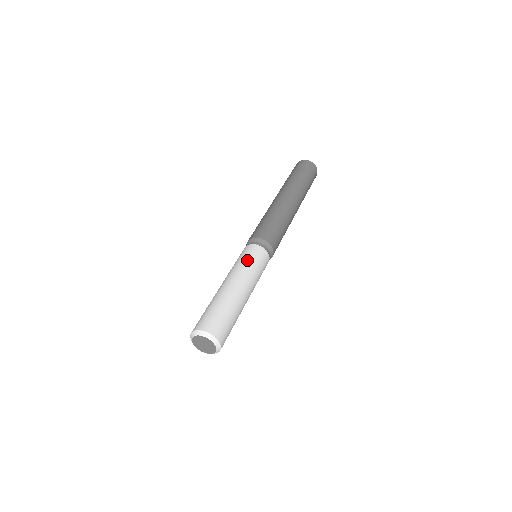
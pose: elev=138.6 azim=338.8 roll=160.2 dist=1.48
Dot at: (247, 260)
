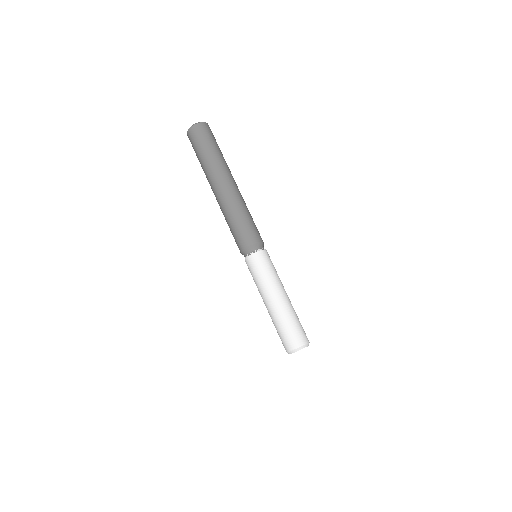
Dot at: (264, 272)
